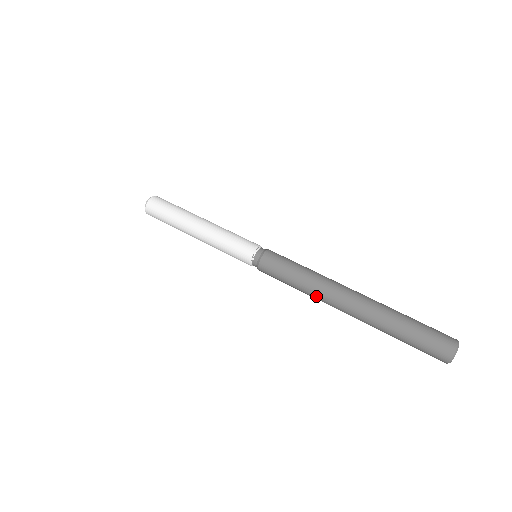
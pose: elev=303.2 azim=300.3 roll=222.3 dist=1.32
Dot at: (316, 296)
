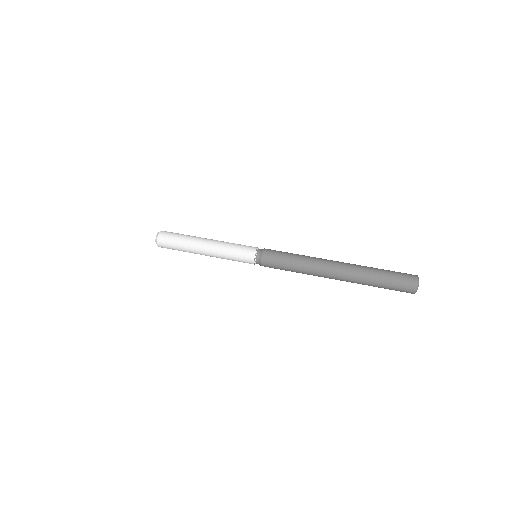
Dot at: (311, 267)
